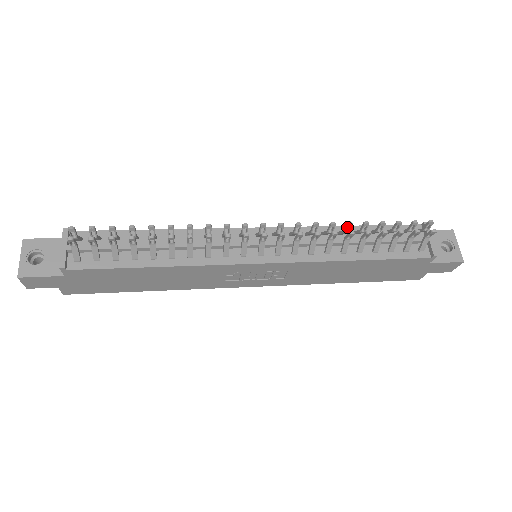
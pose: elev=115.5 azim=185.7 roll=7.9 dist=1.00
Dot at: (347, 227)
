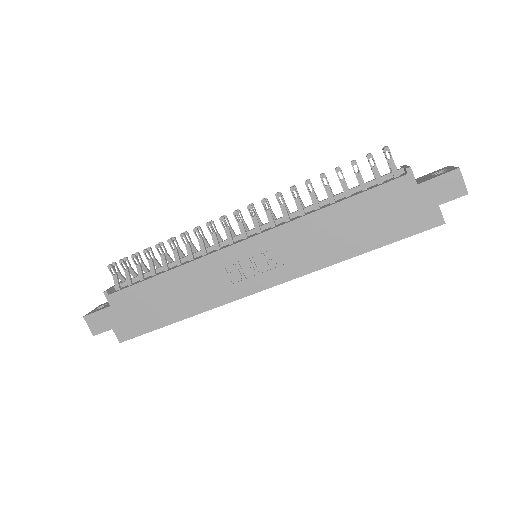
Dot at: occluded
